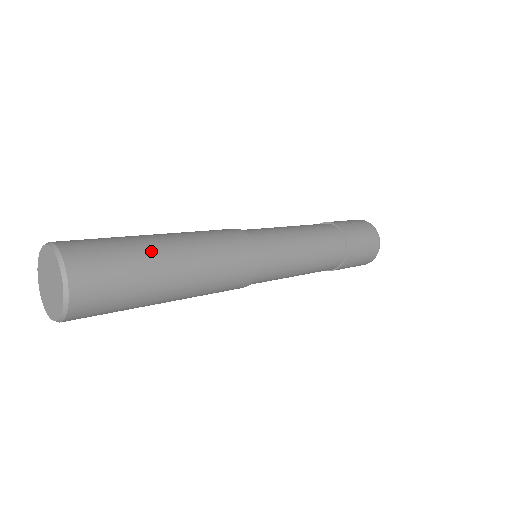
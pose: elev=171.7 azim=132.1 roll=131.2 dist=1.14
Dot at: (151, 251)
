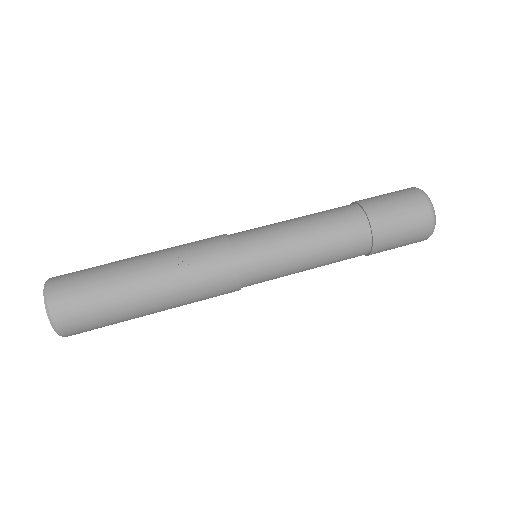
Dot at: (134, 318)
